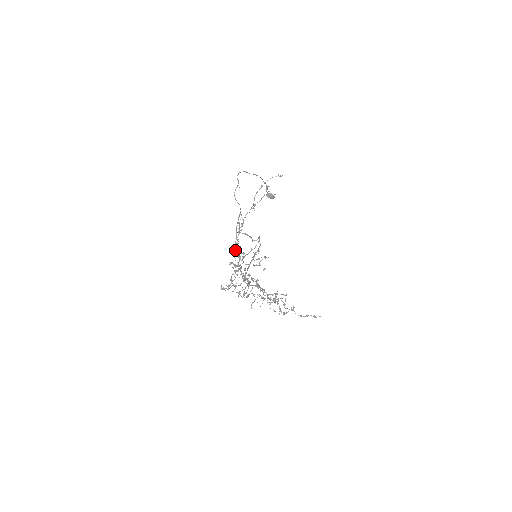
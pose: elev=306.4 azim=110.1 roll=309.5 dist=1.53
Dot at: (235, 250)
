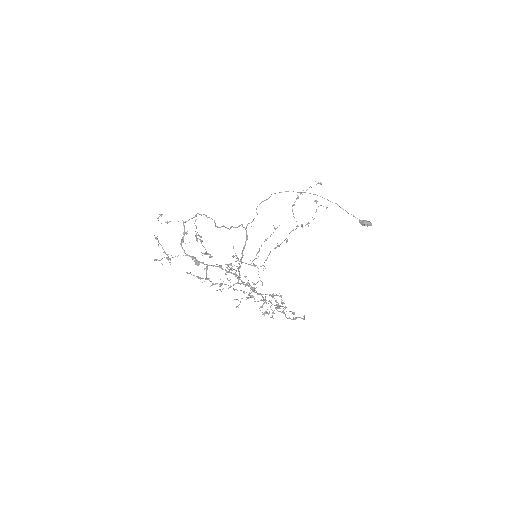
Dot at: occluded
